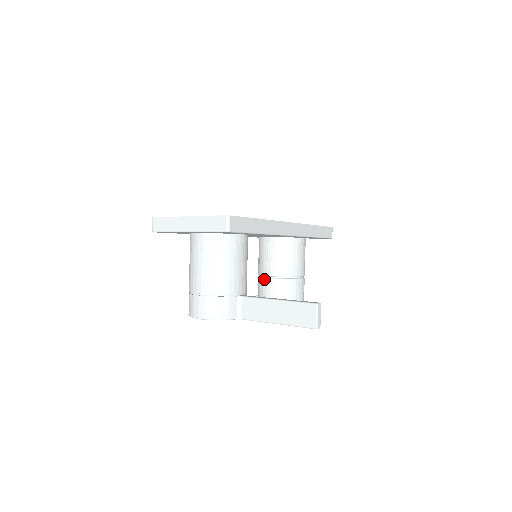
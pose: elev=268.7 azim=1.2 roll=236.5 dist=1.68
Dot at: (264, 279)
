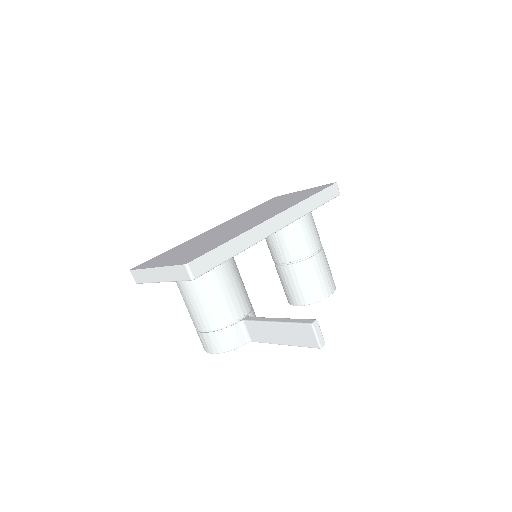
Dot at: (279, 267)
